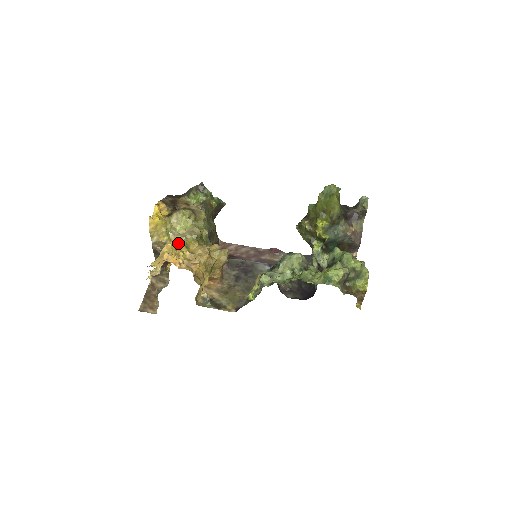
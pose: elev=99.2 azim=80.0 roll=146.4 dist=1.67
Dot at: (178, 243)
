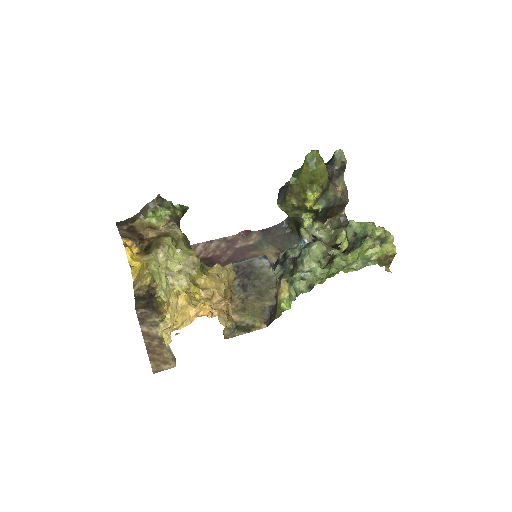
Dot at: (184, 285)
